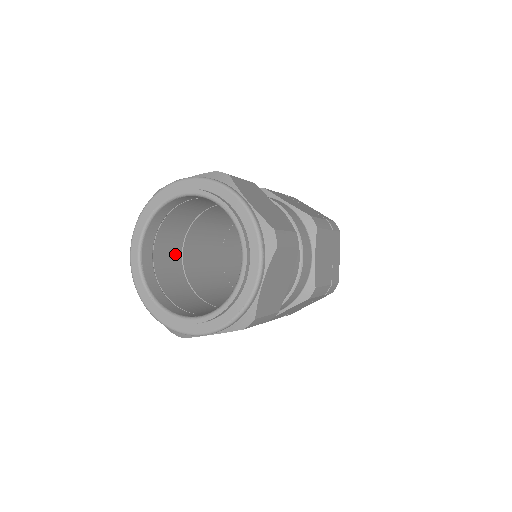
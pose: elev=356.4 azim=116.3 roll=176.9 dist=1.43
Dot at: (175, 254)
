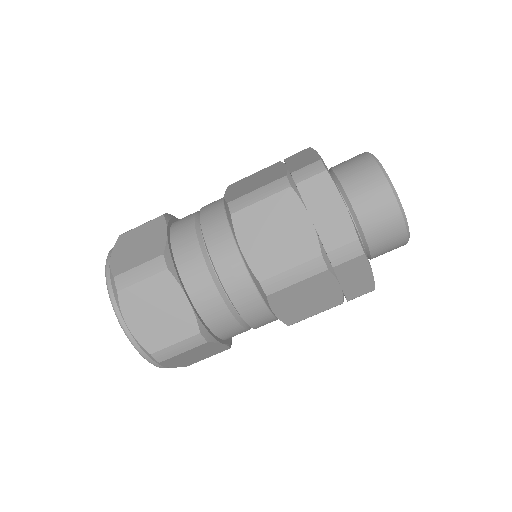
Dot at: occluded
